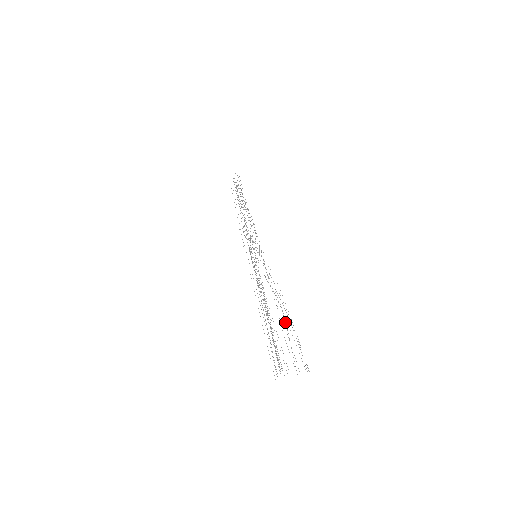
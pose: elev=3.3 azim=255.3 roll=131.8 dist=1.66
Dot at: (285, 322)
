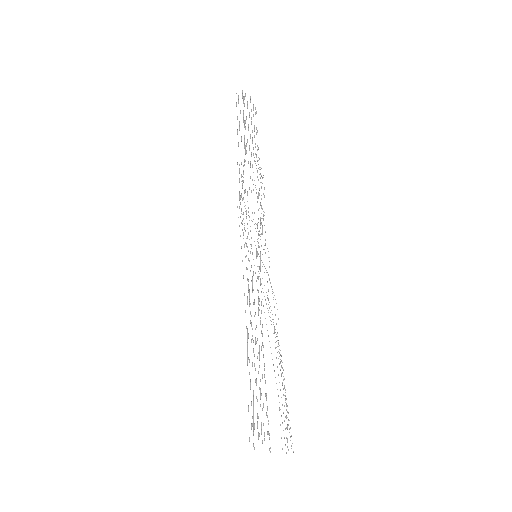
Dot at: (282, 367)
